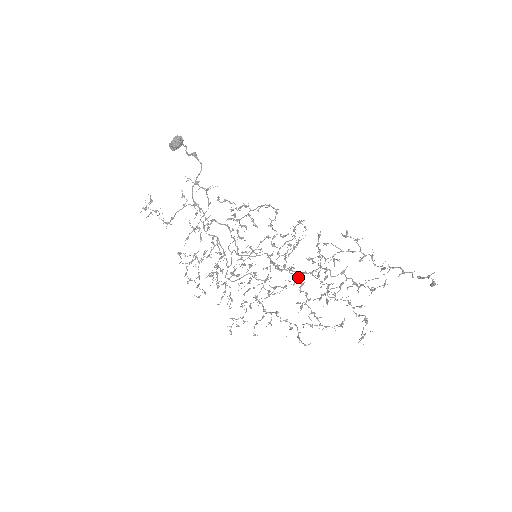
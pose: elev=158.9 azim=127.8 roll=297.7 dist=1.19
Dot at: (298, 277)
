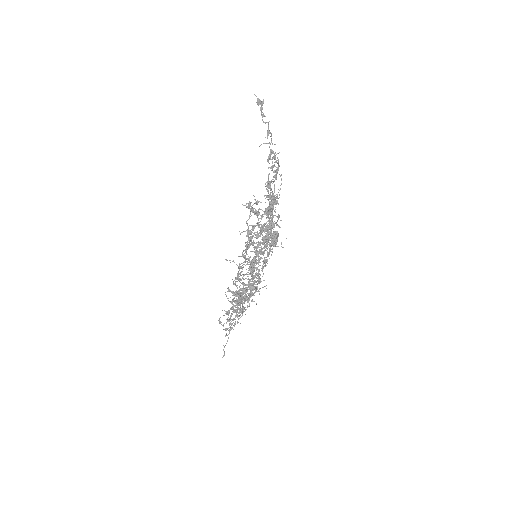
Dot at: occluded
